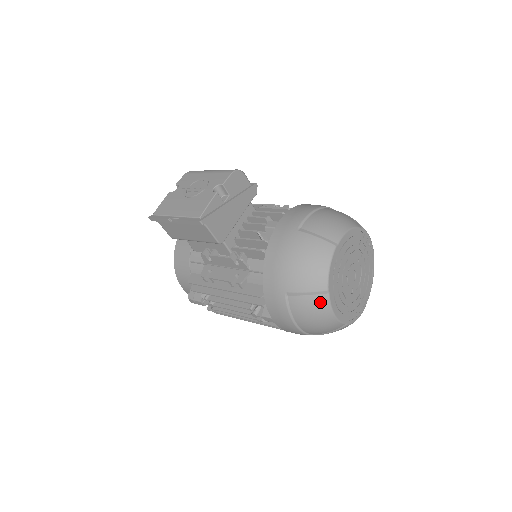
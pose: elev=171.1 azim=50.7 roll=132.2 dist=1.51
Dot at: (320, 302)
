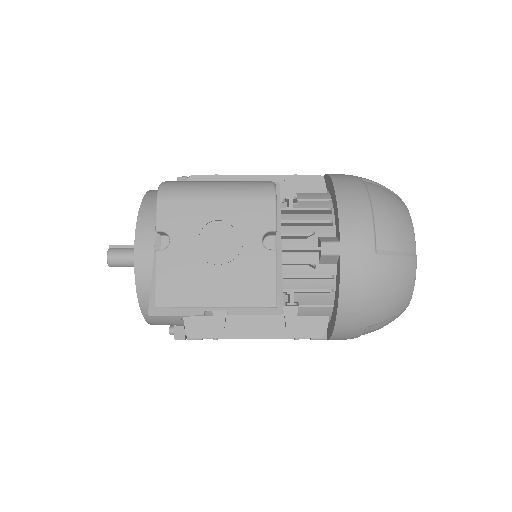
Dot at: (397, 317)
